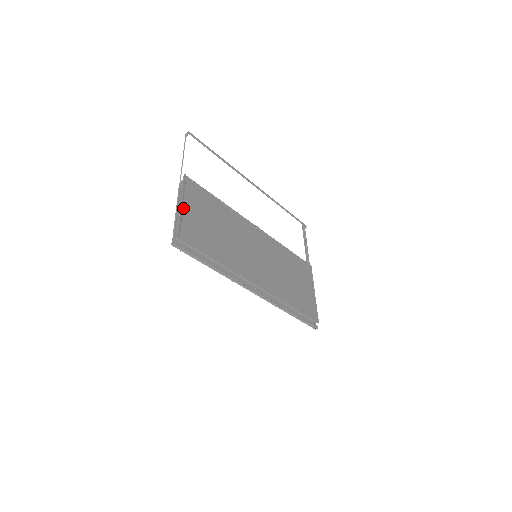
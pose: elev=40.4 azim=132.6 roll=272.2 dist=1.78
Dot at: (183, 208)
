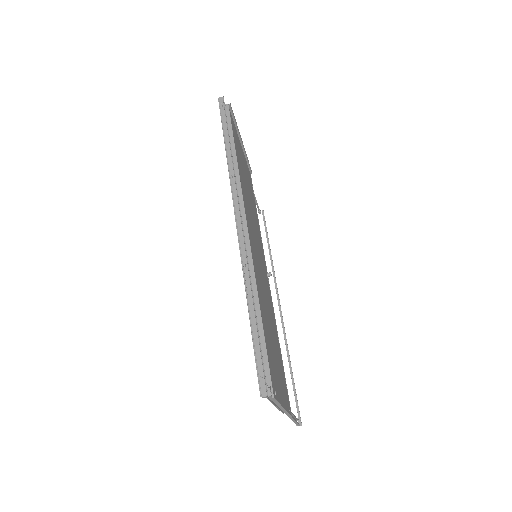
Dot at: (240, 141)
